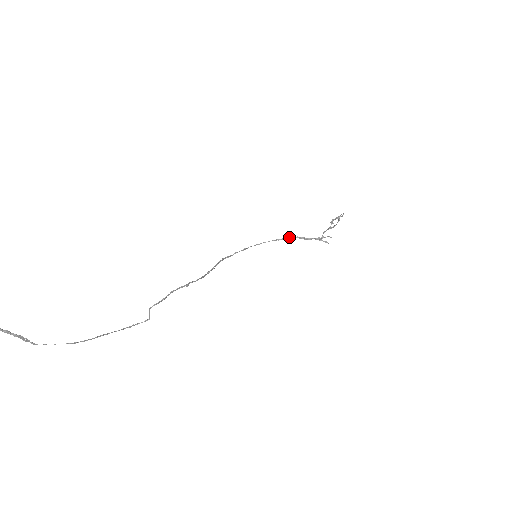
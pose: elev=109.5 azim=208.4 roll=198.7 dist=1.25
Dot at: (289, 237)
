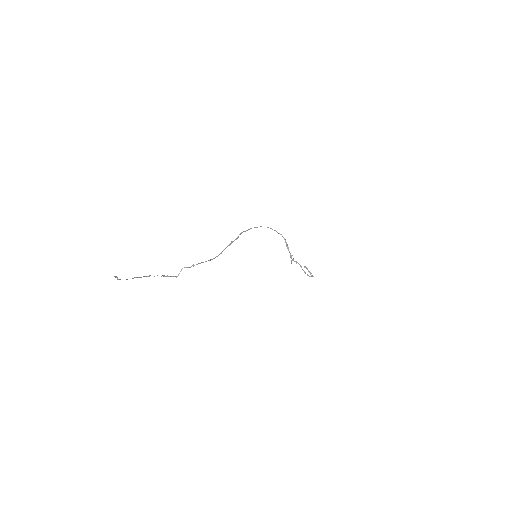
Dot at: occluded
